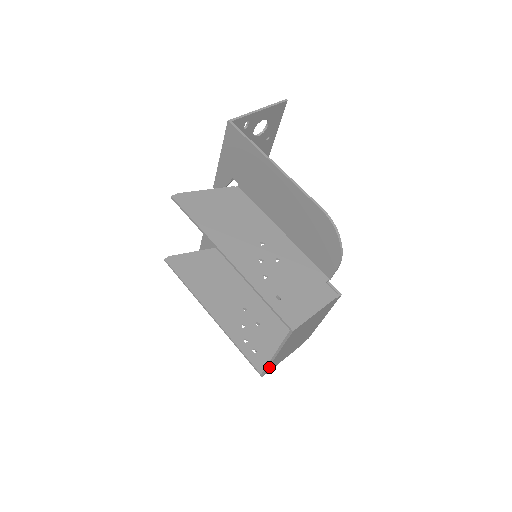
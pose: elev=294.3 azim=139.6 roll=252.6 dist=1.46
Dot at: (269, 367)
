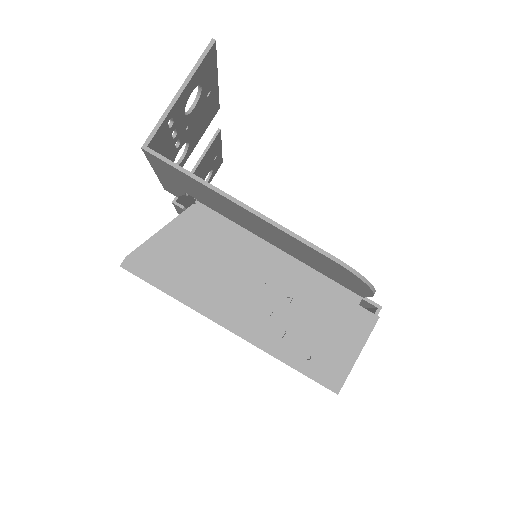
Dot at: occluded
